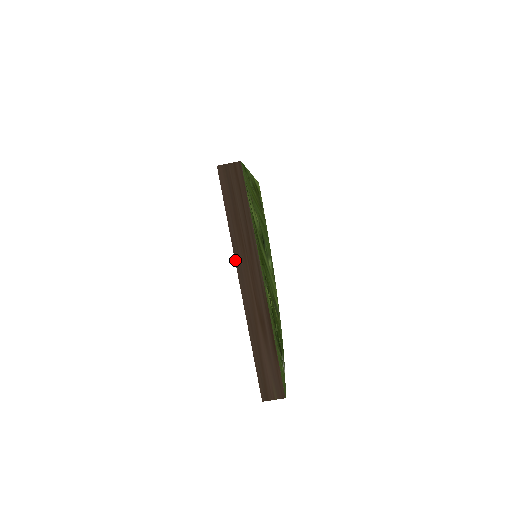
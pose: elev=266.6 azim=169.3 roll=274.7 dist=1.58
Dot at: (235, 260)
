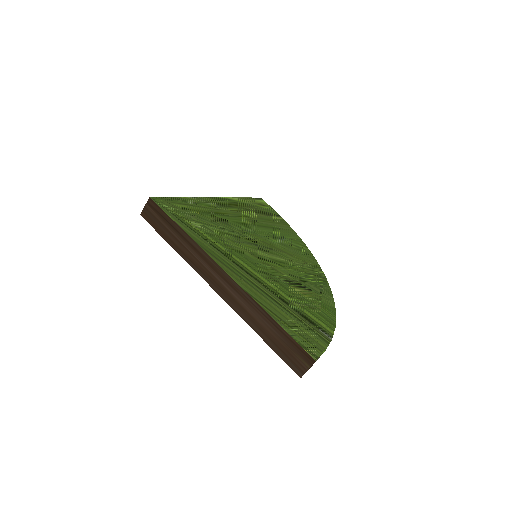
Dot at: occluded
